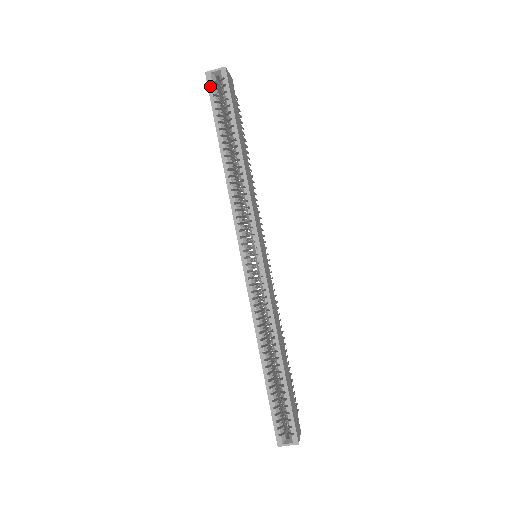
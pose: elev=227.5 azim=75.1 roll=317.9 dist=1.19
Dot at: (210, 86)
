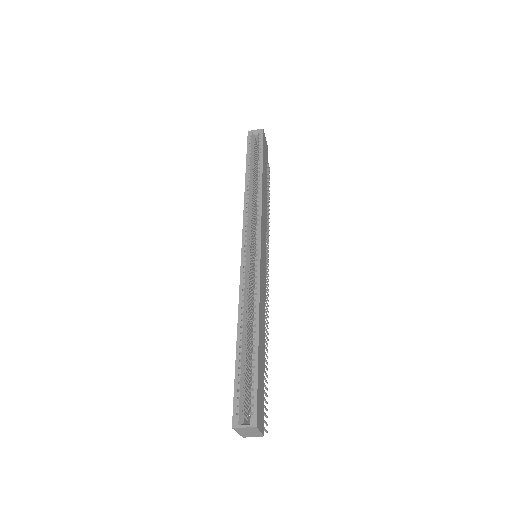
Dot at: (249, 138)
